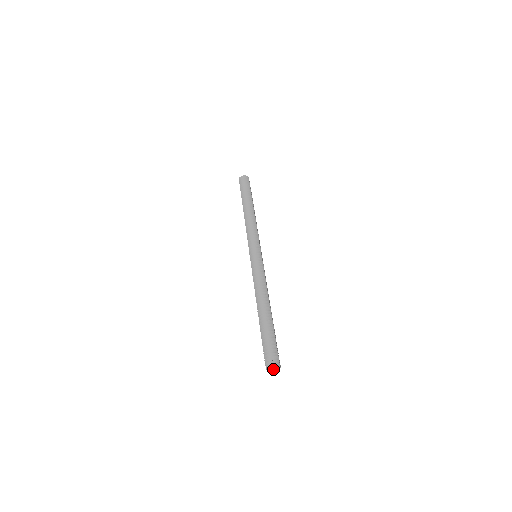
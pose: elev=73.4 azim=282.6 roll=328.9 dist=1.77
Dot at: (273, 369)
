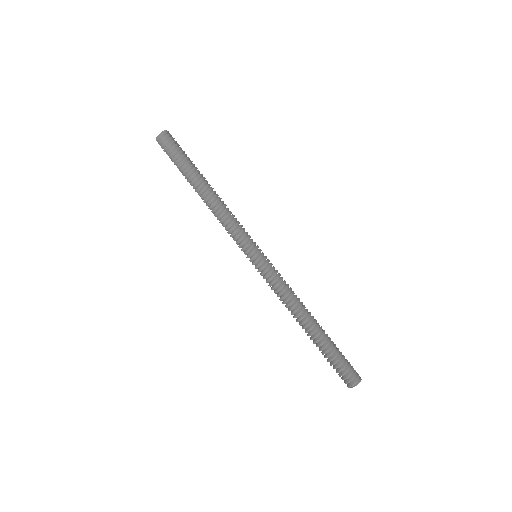
Dot at: occluded
